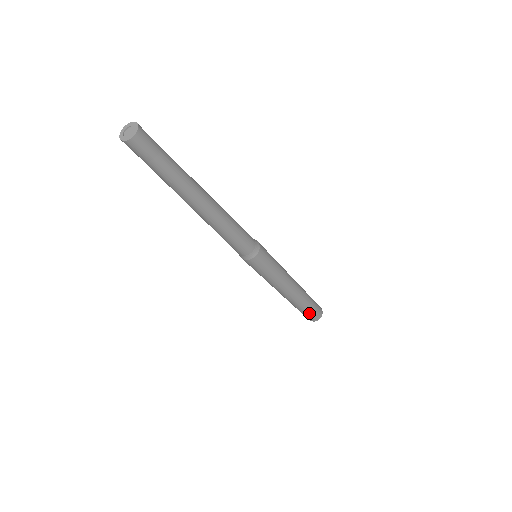
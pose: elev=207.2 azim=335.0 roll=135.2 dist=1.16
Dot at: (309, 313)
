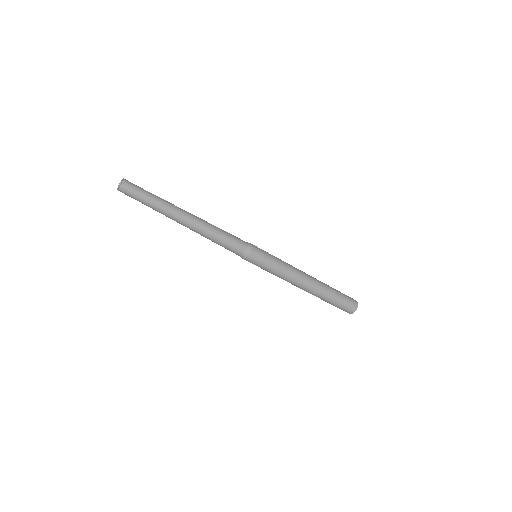
Dot at: (343, 298)
